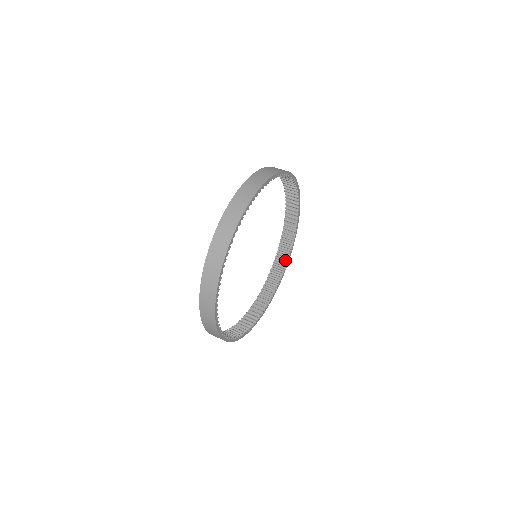
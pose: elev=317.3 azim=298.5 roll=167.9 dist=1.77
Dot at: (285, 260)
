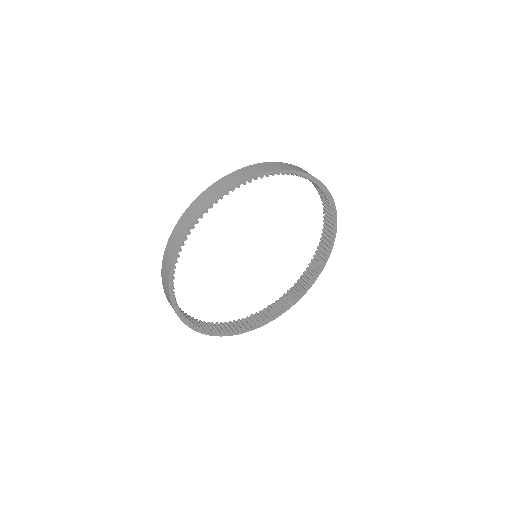
Dot at: (330, 210)
